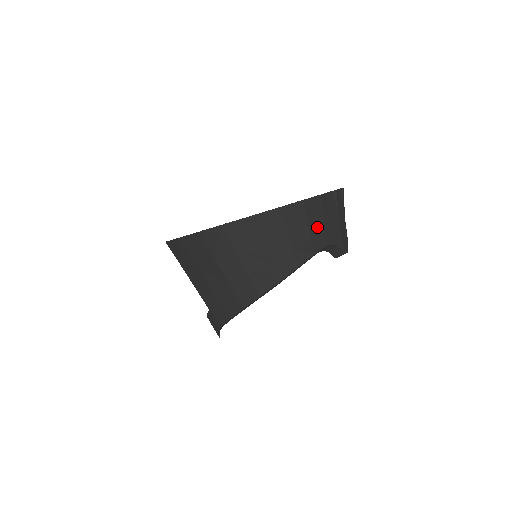
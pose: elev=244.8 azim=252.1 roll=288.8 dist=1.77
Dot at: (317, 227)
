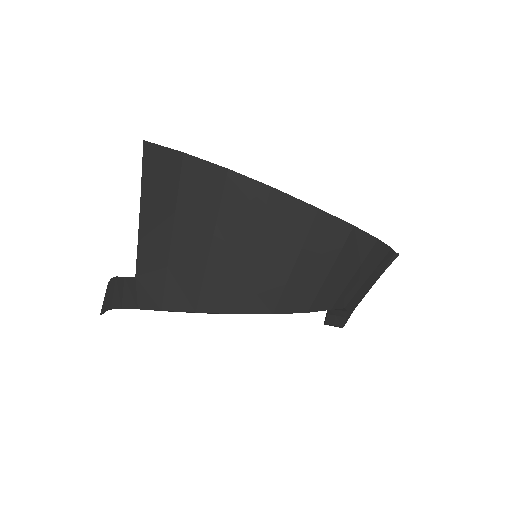
Dot at: (358, 280)
